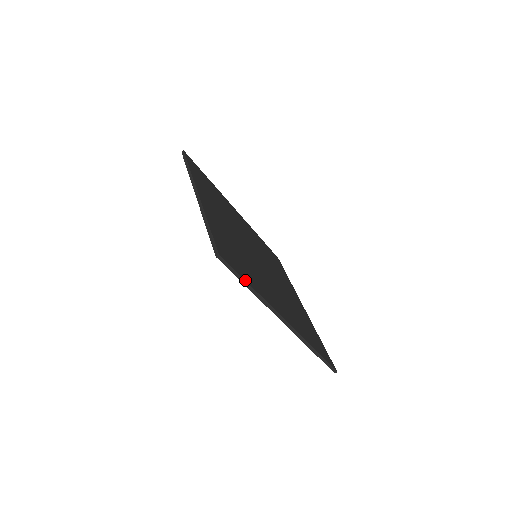
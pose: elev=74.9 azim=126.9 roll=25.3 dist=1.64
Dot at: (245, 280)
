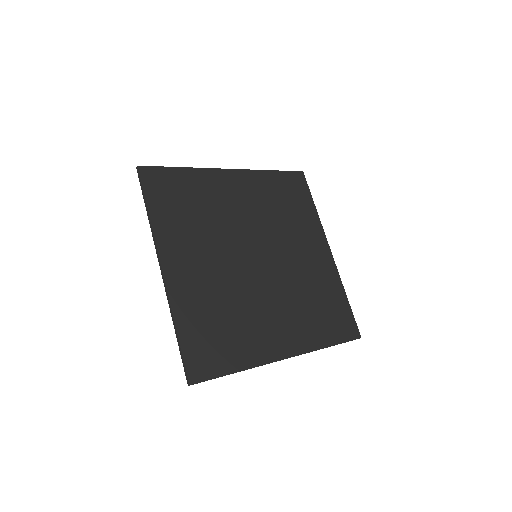
Dot at: occluded
